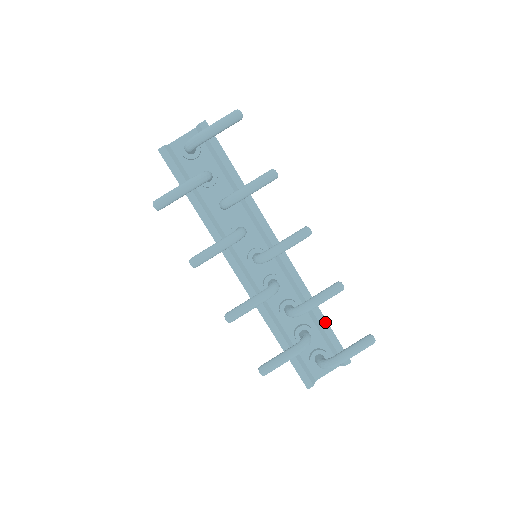
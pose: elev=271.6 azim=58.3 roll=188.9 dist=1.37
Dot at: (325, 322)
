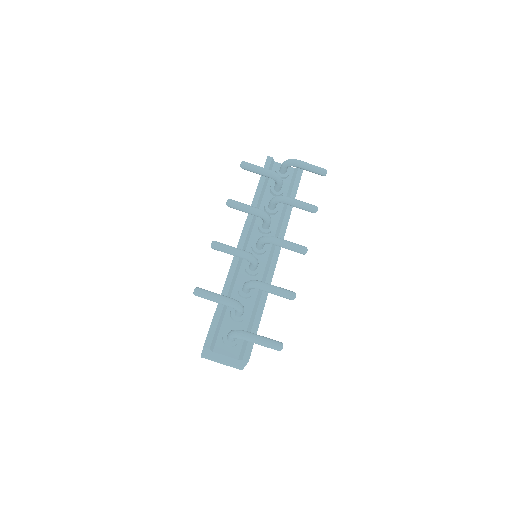
Dot at: (259, 319)
